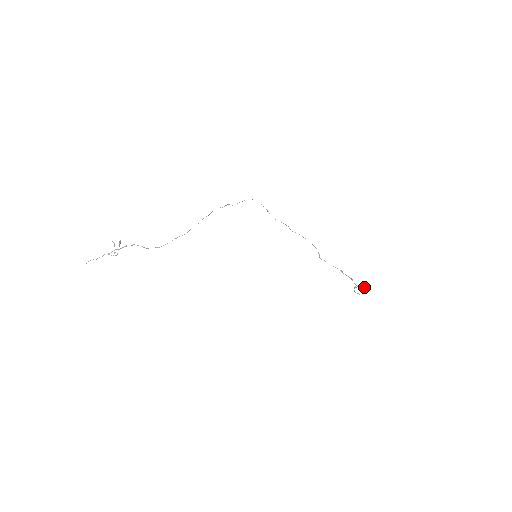
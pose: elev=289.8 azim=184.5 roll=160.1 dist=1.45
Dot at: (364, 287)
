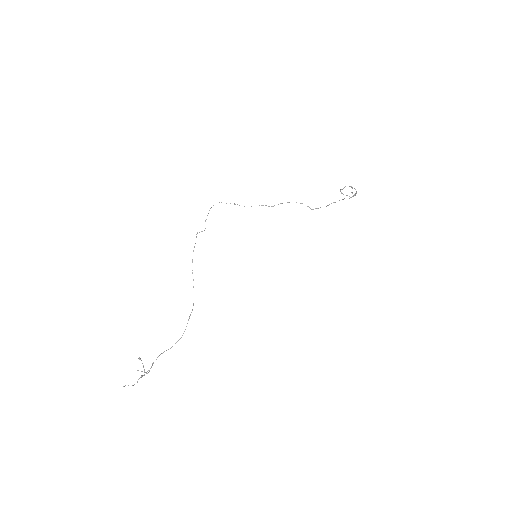
Dot at: (351, 187)
